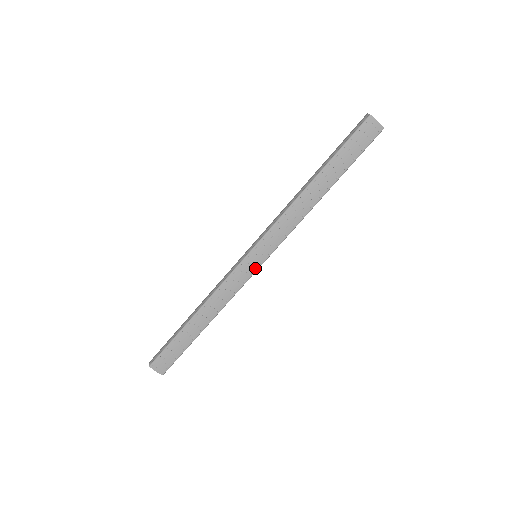
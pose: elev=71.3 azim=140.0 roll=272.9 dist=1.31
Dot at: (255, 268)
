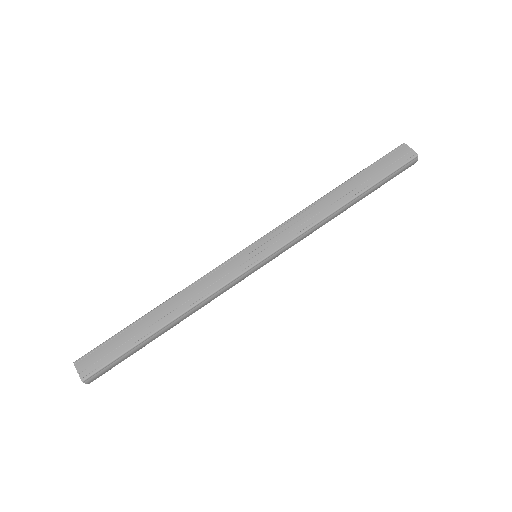
Dot at: (250, 264)
